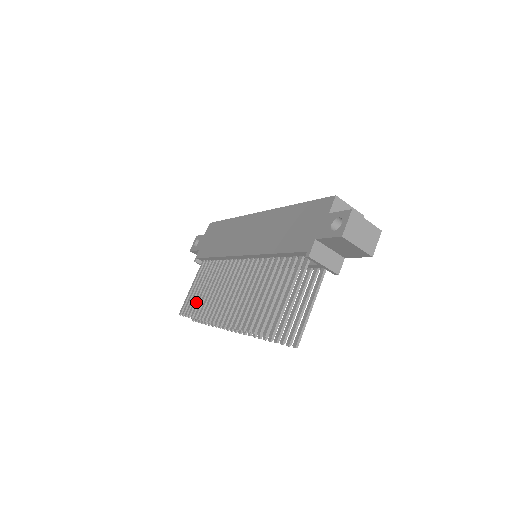
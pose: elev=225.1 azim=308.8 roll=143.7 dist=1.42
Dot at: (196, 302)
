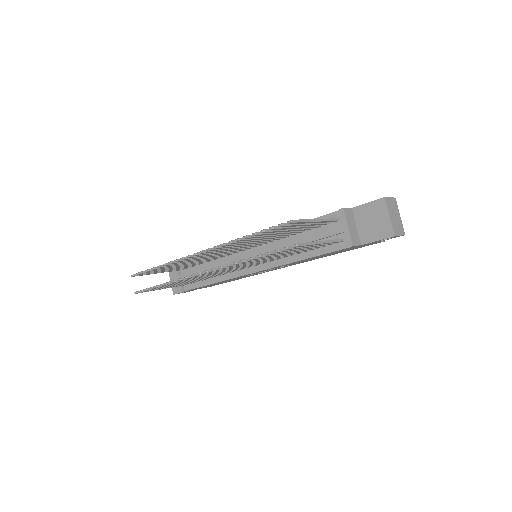
Dot at: occluded
